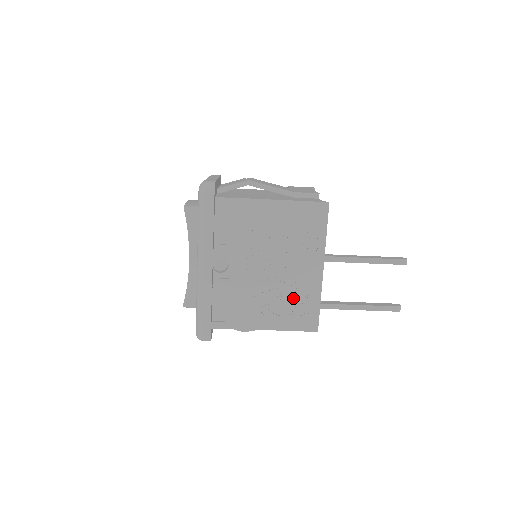
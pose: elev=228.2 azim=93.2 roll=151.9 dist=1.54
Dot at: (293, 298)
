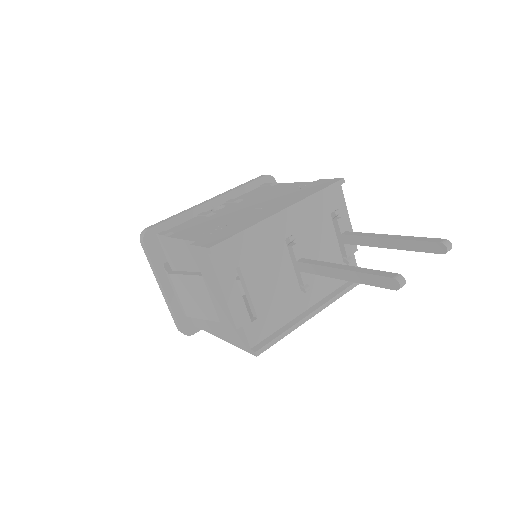
Dot at: occluded
